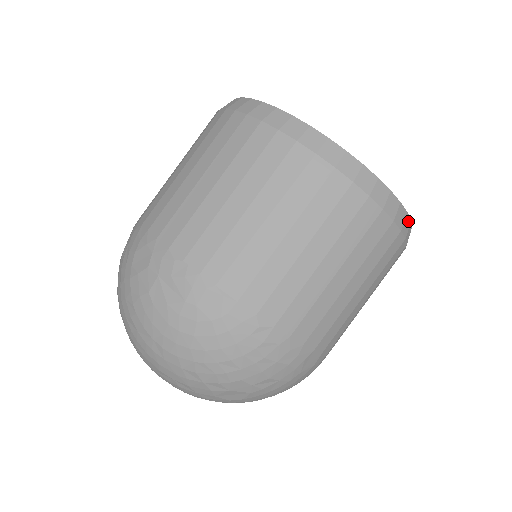
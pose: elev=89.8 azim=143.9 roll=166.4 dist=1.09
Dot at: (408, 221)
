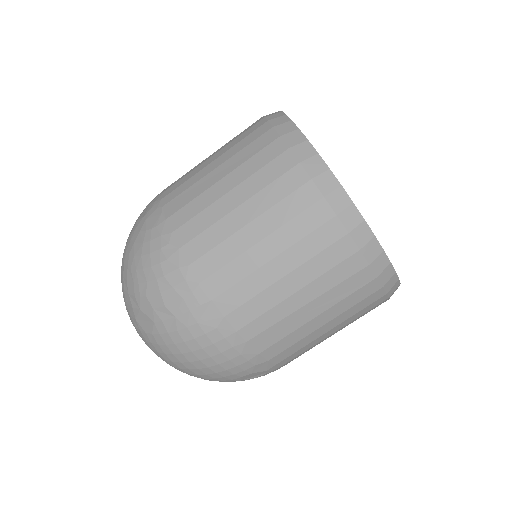
Dot at: (356, 216)
